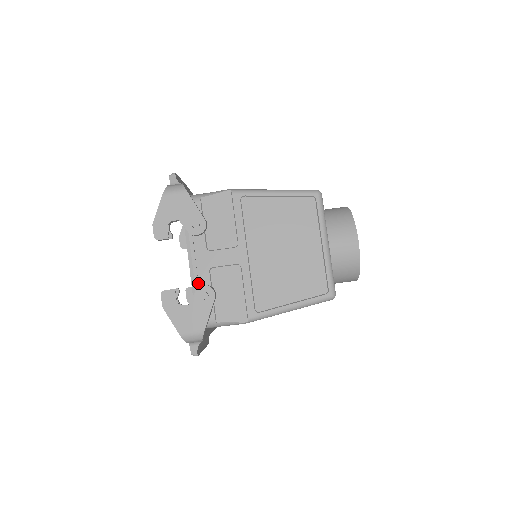
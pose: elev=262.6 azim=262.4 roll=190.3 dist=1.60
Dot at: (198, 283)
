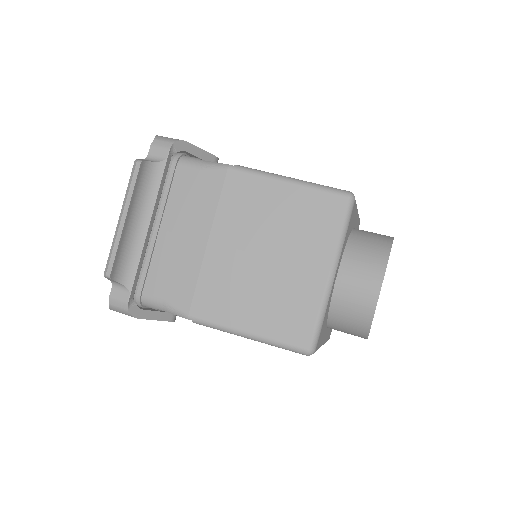
Dot at: occluded
